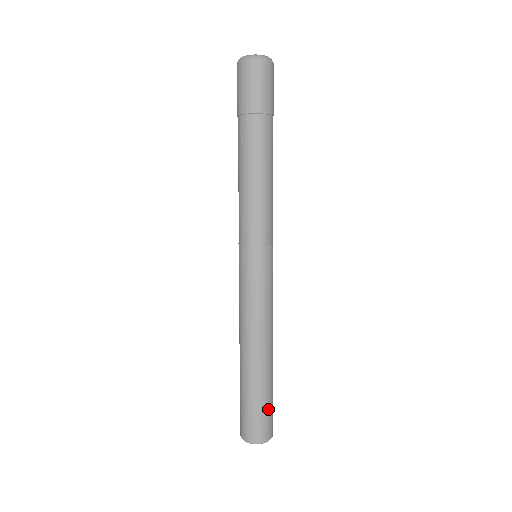
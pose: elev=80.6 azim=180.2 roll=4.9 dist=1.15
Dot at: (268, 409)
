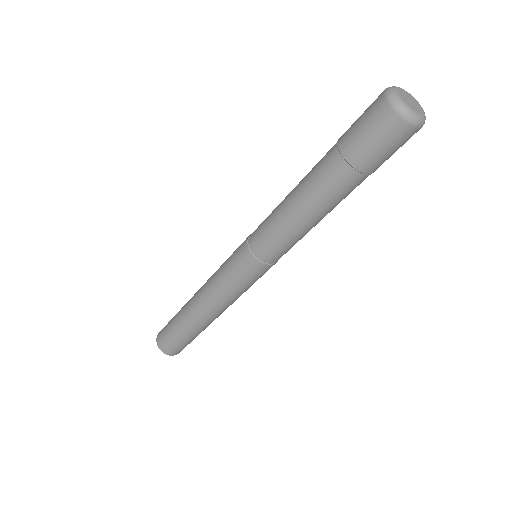
Dot at: occluded
